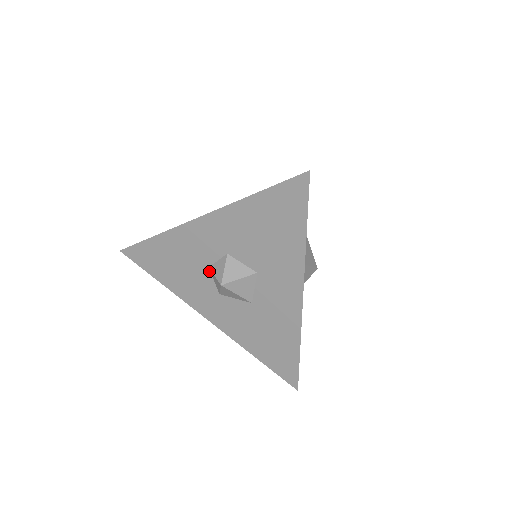
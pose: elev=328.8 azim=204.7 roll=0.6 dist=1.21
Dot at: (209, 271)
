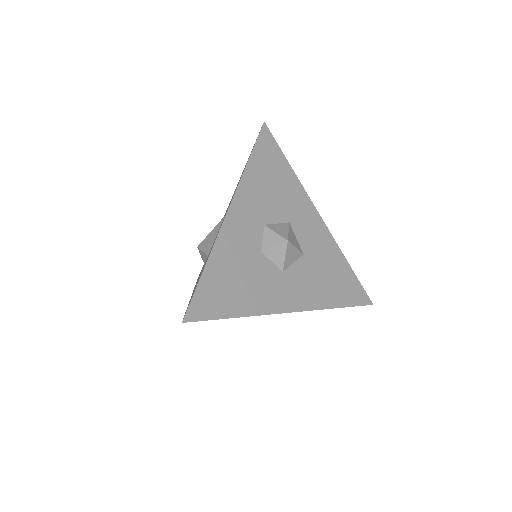
Dot at: (264, 256)
